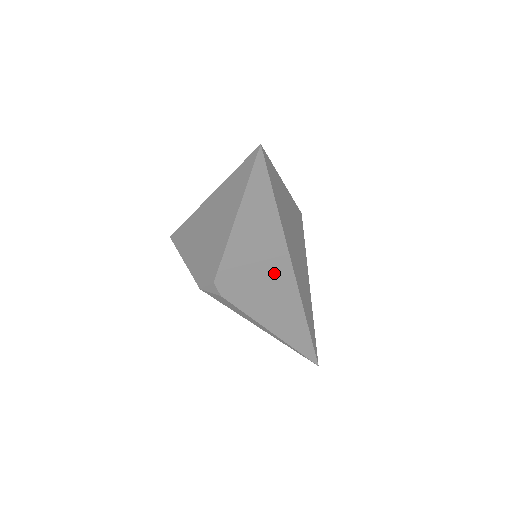
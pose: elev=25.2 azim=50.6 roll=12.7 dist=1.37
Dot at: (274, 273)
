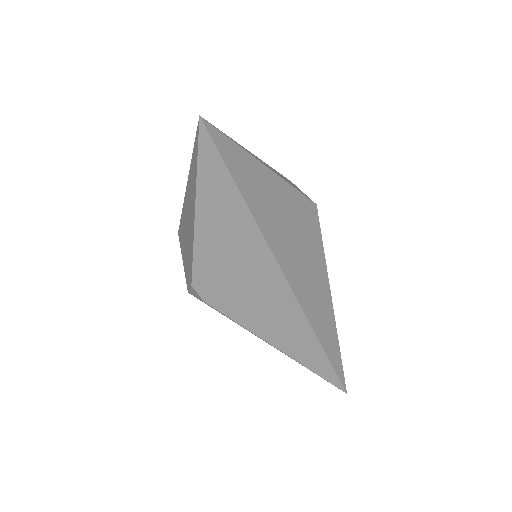
Dot at: (260, 277)
